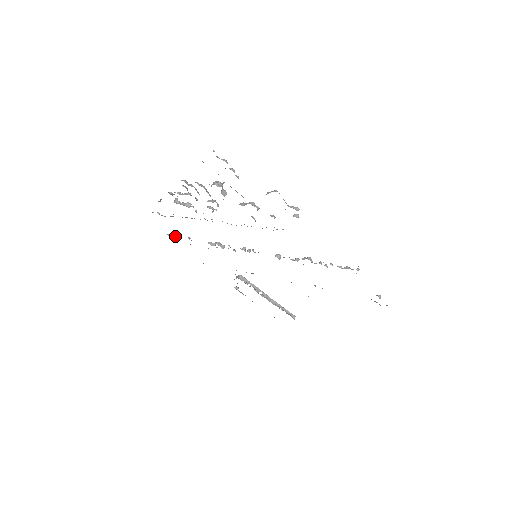
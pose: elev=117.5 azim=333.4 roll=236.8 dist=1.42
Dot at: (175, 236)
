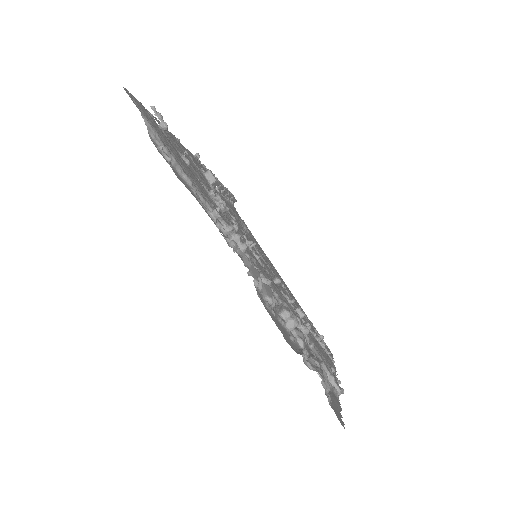
Dot at: (165, 127)
